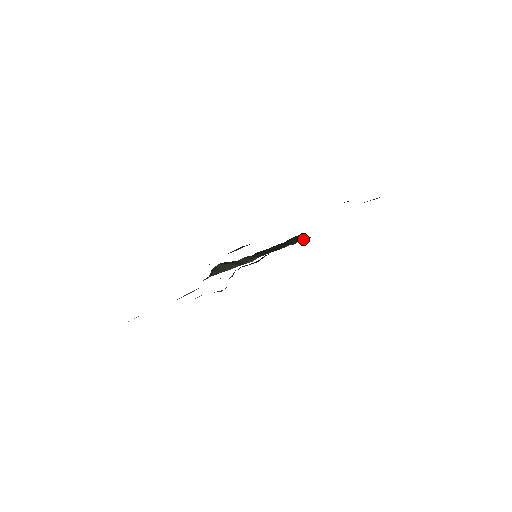
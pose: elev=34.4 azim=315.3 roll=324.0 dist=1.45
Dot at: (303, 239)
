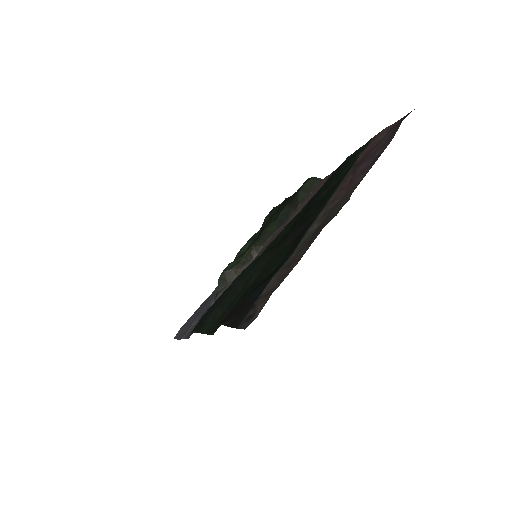
Dot at: (314, 188)
